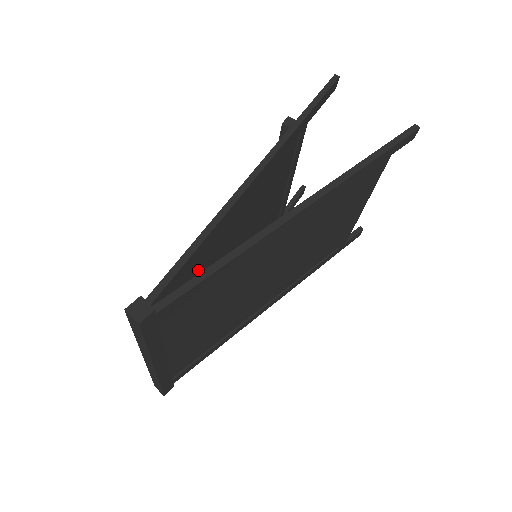
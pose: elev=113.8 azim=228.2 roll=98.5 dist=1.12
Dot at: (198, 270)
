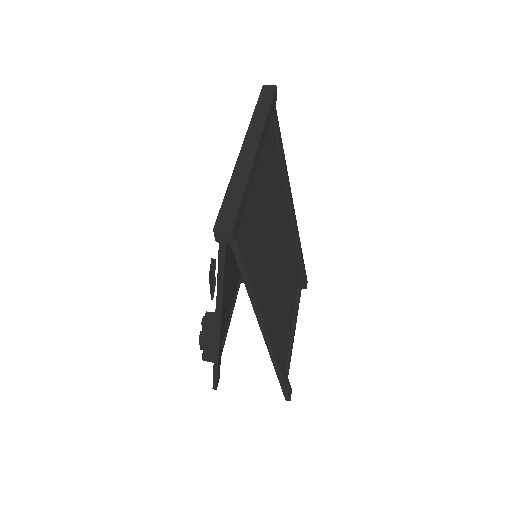
Dot at: occluded
